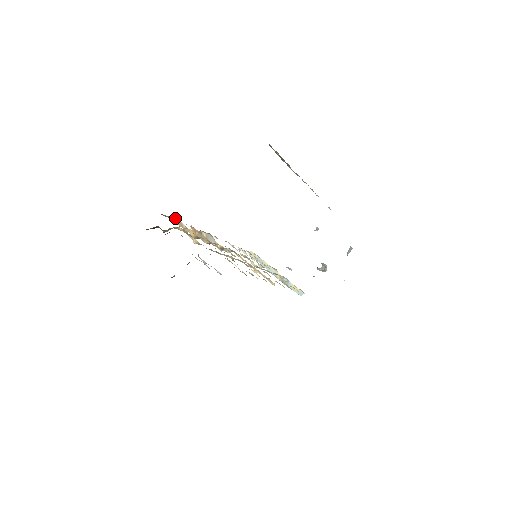
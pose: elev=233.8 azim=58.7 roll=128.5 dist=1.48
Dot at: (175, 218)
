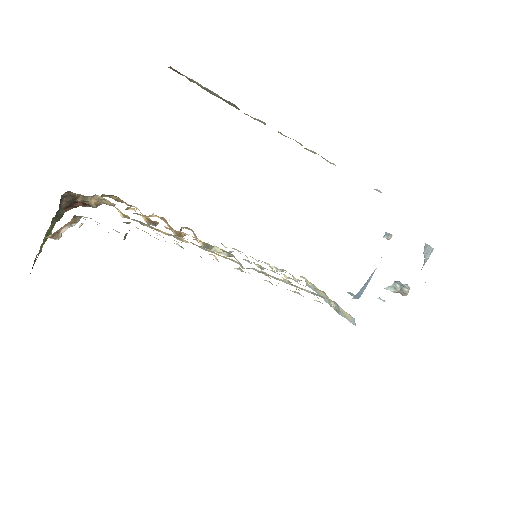
Dot at: occluded
